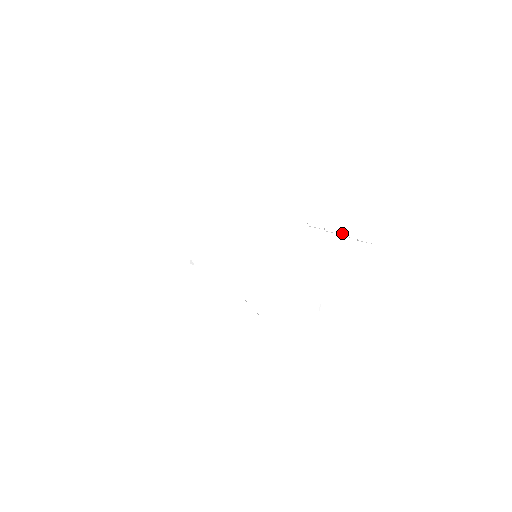
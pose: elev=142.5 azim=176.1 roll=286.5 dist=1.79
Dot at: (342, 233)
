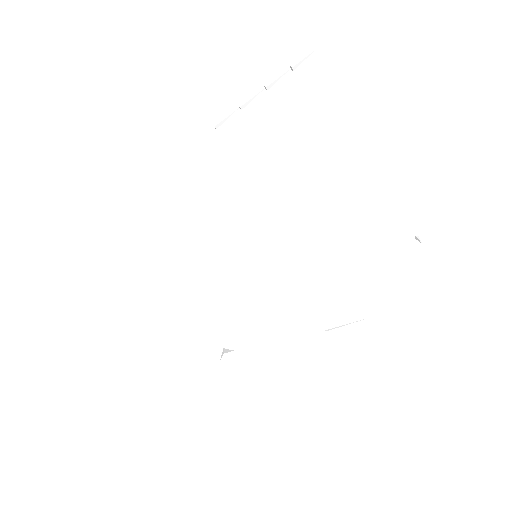
Dot at: (264, 85)
